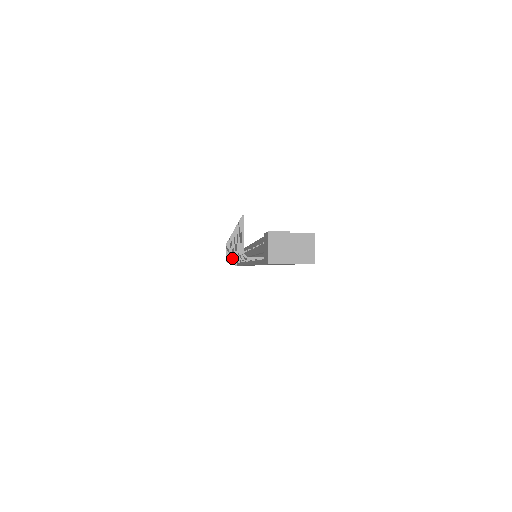
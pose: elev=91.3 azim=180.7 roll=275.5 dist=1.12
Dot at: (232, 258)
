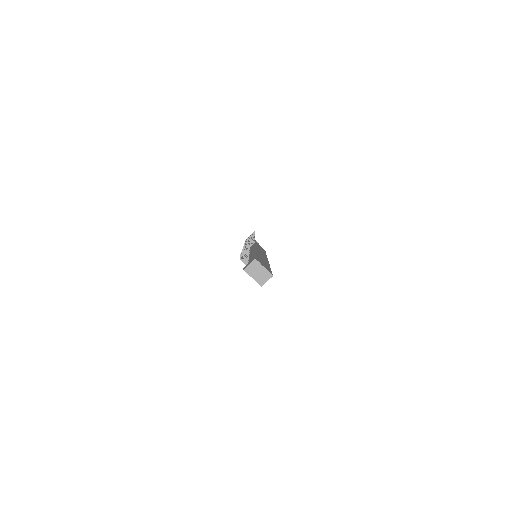
Dot at: occluded
